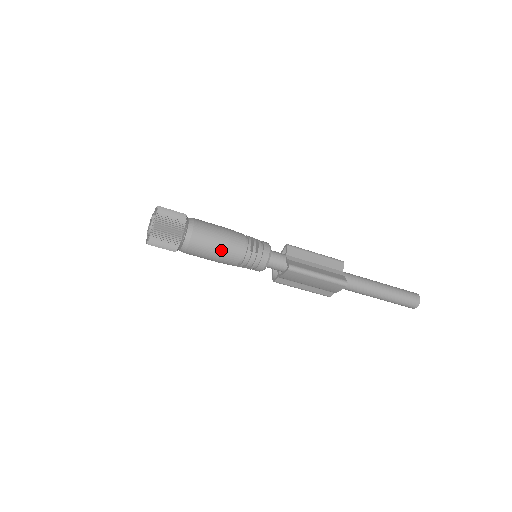
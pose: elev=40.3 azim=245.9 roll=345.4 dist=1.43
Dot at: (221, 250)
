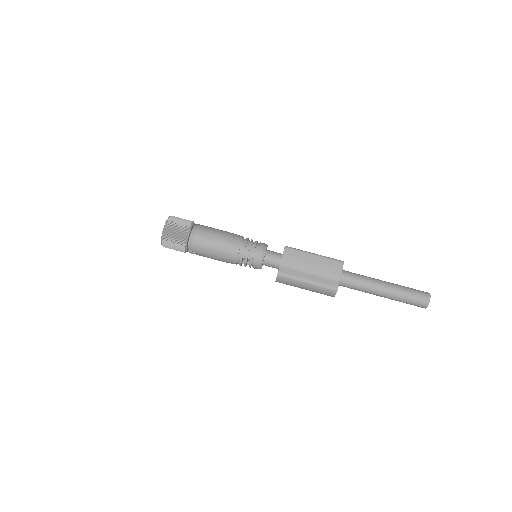
Dot at: (224, 234)
